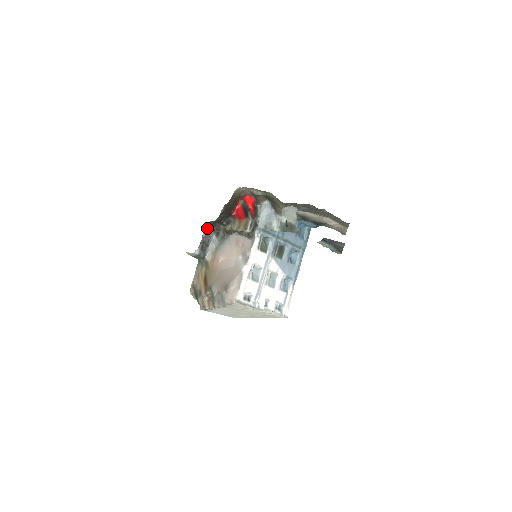
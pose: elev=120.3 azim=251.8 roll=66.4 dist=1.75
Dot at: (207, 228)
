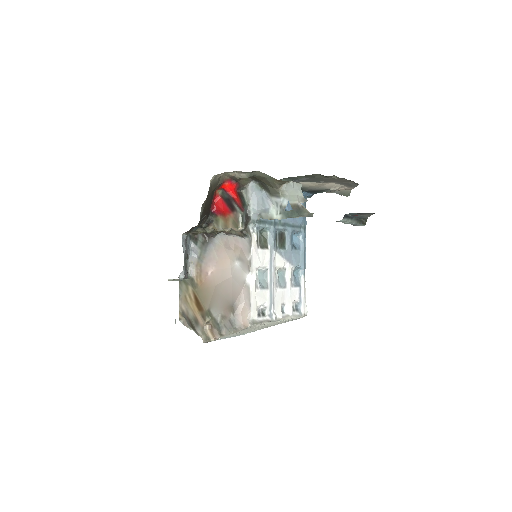
Dot at: (185, 239)
